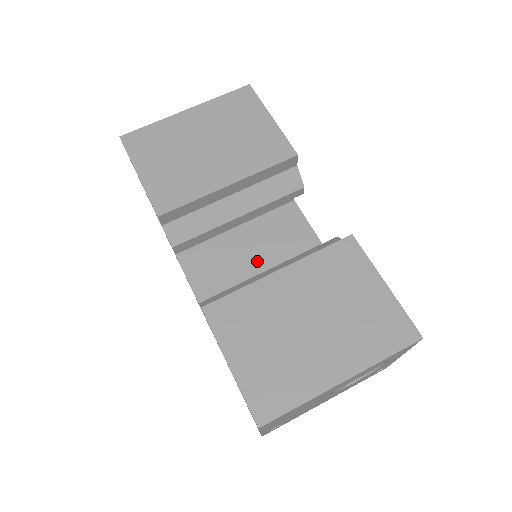
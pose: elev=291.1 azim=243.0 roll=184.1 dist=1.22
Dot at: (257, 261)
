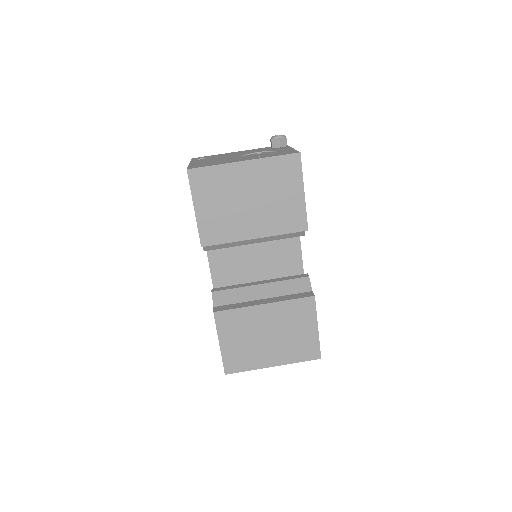
Dot at: (256, 253)
